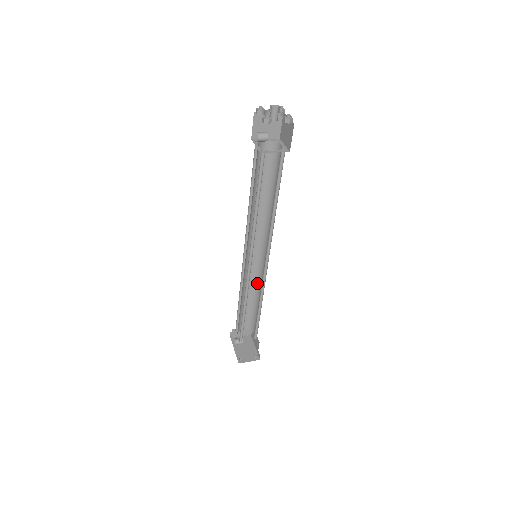
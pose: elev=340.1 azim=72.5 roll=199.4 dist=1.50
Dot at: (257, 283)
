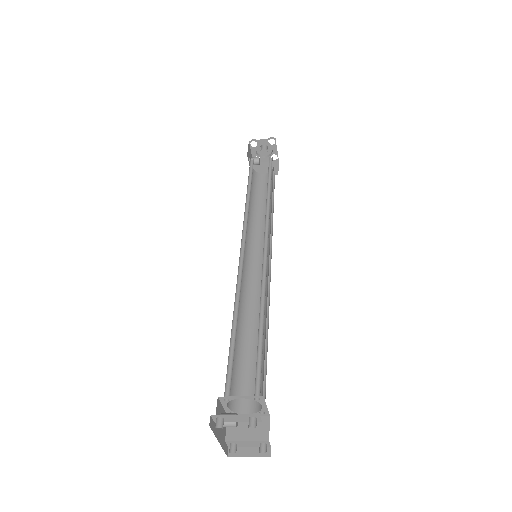
Dot at: (265, 307)
